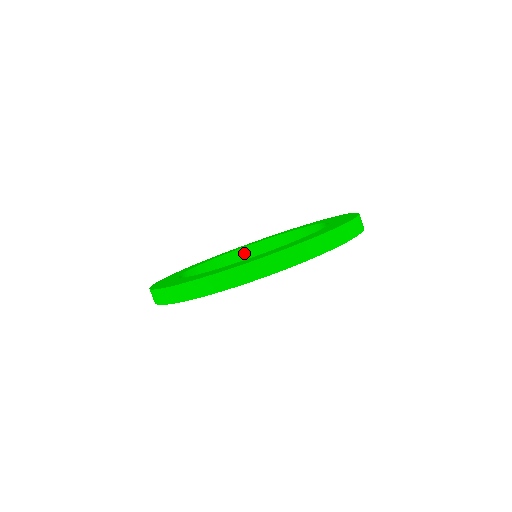
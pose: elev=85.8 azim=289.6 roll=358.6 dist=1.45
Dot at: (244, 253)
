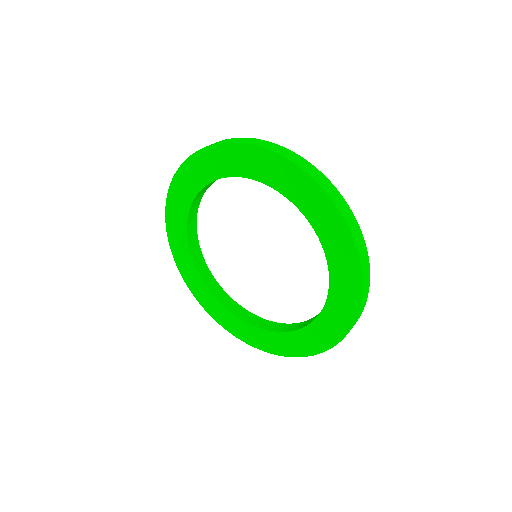
Dot at: (197, 200)
